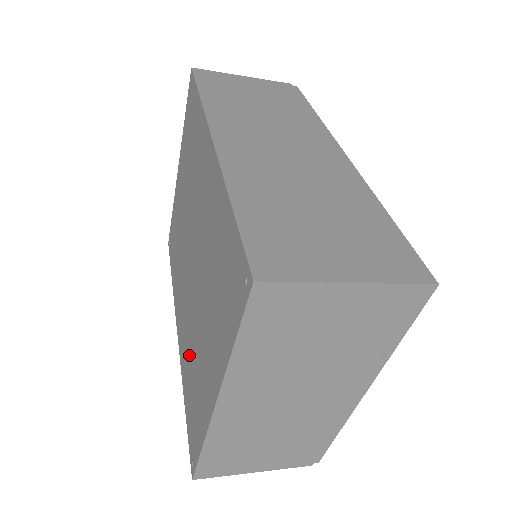
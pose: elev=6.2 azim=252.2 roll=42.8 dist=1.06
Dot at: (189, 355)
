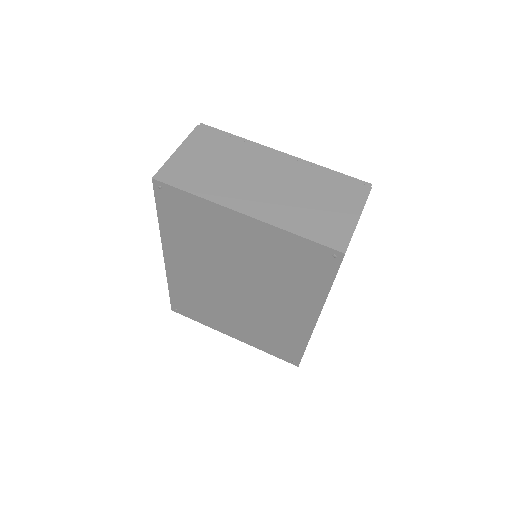
Dot at: (197, 295)
